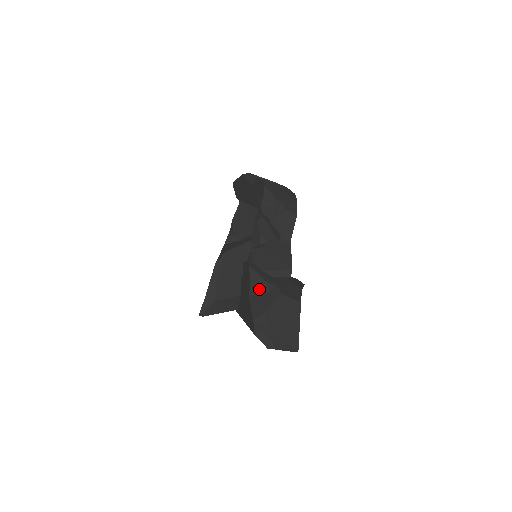
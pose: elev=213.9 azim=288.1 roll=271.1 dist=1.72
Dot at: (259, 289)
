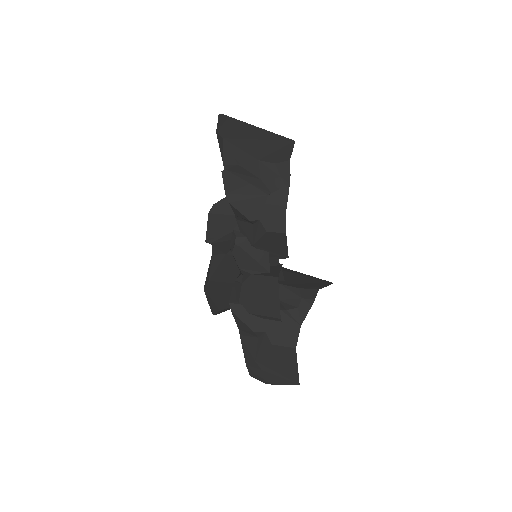
Dot at: (248, 333)
